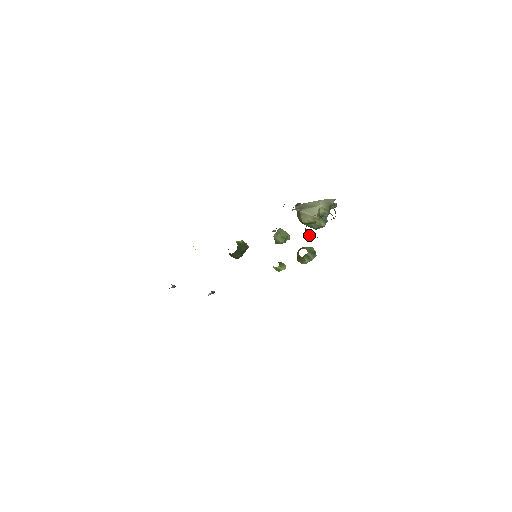
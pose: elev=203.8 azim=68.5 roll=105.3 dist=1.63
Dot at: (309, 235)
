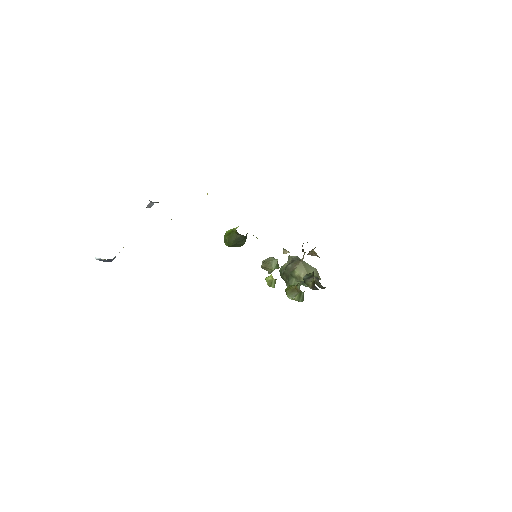
Dot at: (310, 281)
